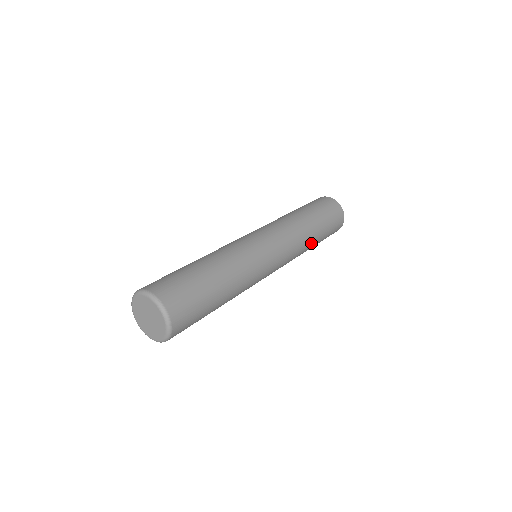
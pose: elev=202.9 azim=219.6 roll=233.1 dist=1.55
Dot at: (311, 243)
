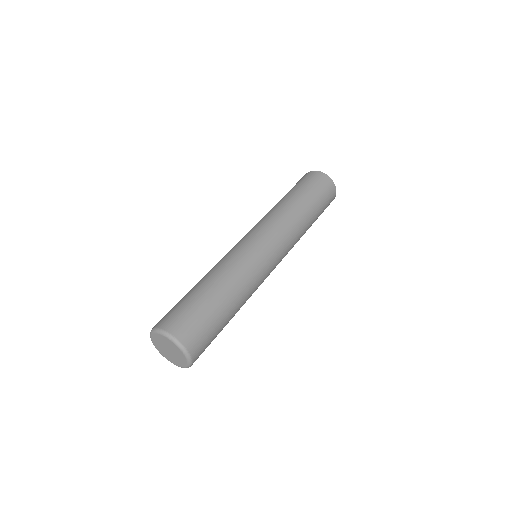
Dot at: occluded
